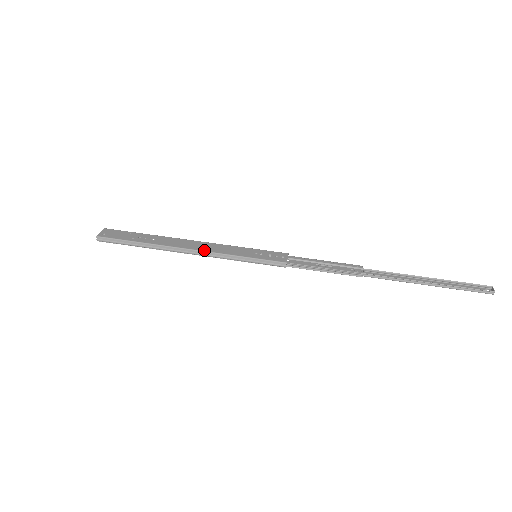
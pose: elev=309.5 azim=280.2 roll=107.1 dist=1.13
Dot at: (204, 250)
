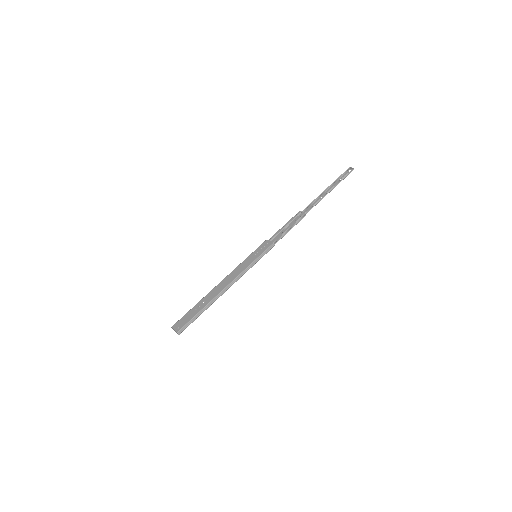
Dot at: (234, 279)
